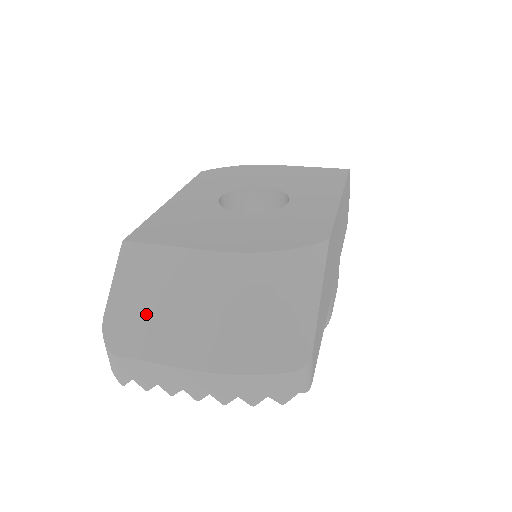
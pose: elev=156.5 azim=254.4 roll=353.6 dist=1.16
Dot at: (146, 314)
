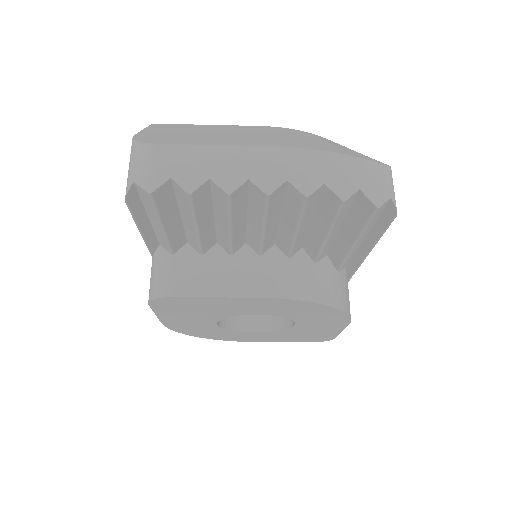
Dot at: (192, 135)
